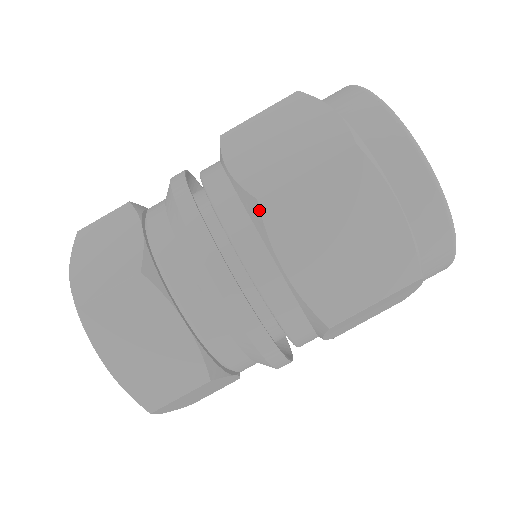
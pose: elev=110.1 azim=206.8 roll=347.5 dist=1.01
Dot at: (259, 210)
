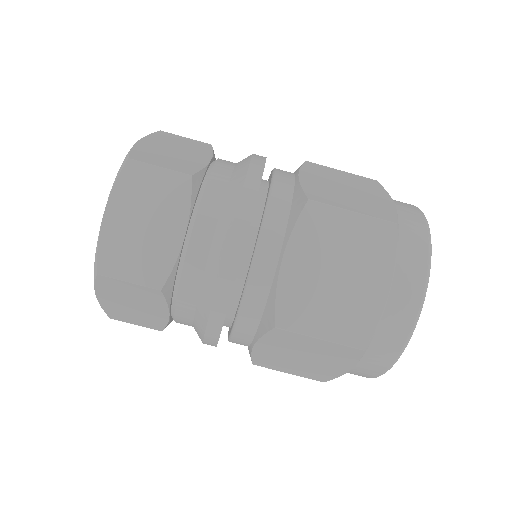
Dot at: (303, 207)
